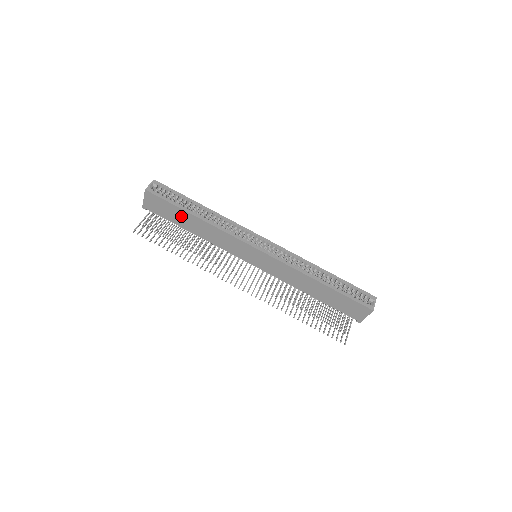
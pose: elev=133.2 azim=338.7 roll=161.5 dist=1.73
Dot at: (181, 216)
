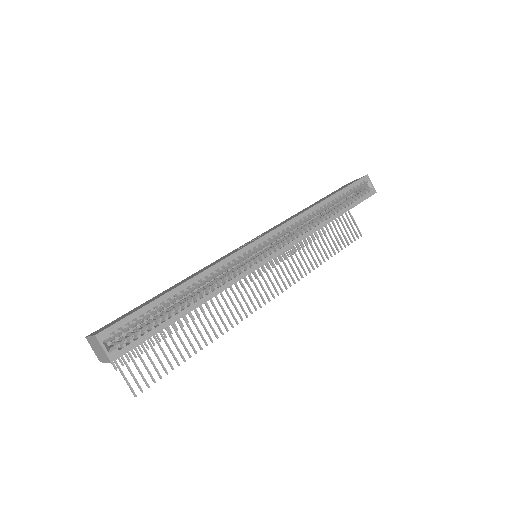
Dot at: occluded
